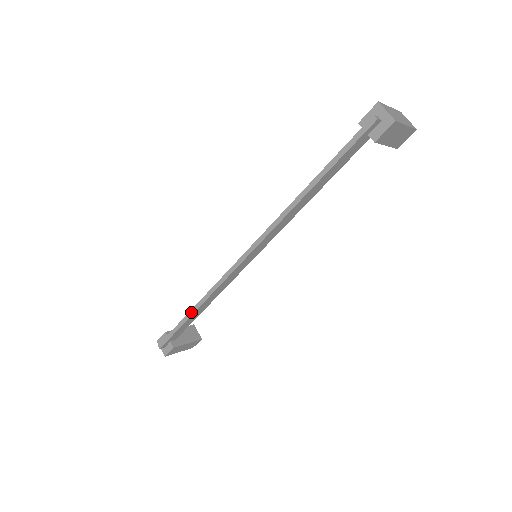
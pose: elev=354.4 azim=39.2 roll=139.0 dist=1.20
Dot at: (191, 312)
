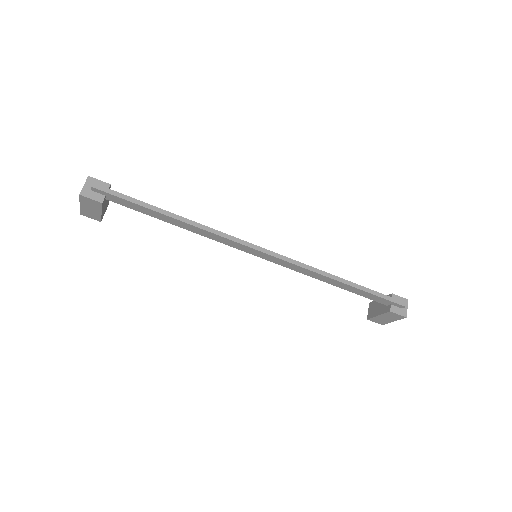
Dot at: (170, 214)
